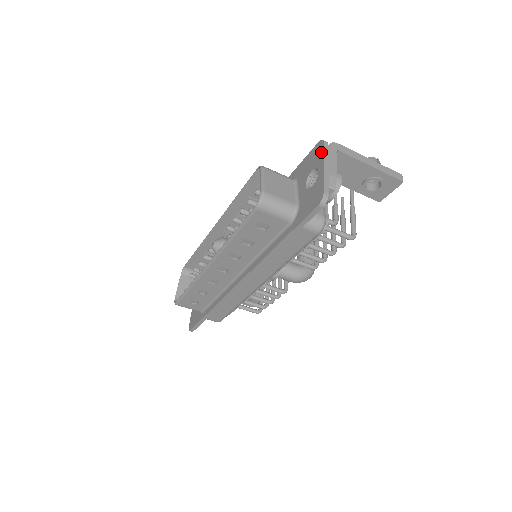
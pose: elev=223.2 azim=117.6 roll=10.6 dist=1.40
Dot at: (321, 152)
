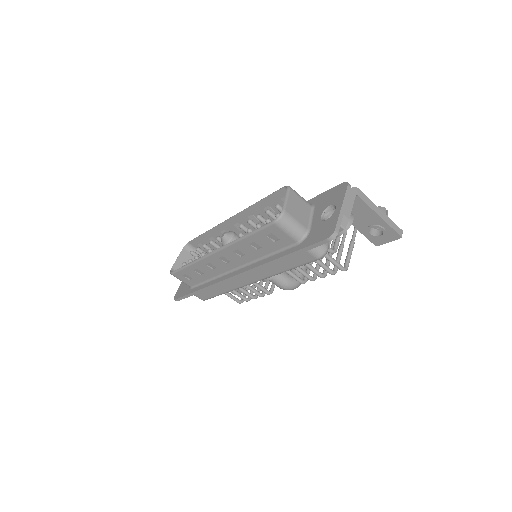
Dot at: (343, 193)
